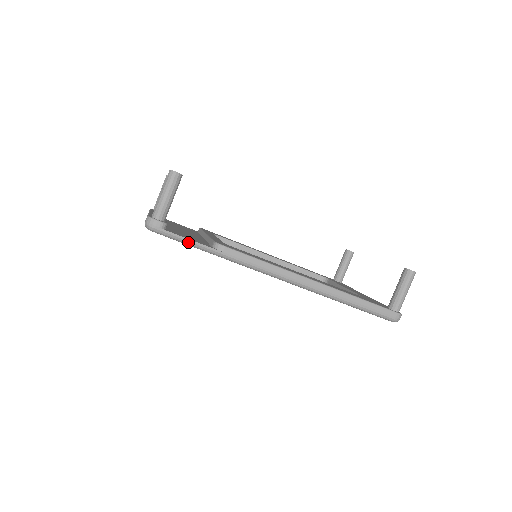
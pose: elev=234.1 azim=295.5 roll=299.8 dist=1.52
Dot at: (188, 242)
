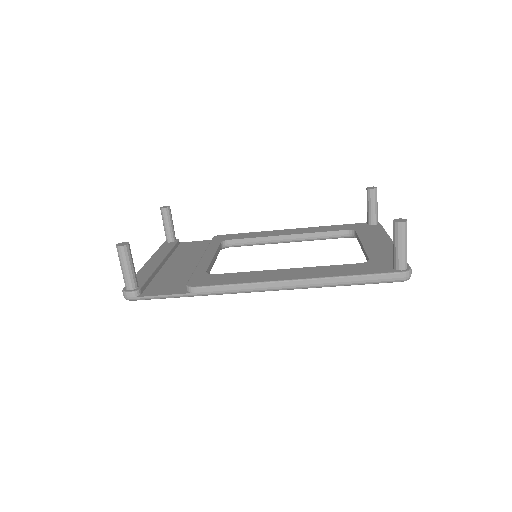
Dot at: (162, 297)
